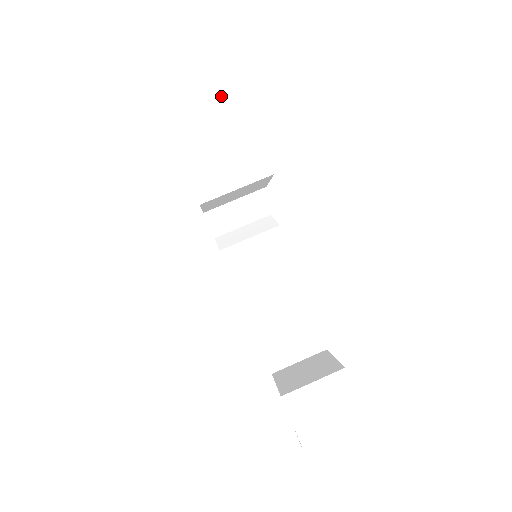
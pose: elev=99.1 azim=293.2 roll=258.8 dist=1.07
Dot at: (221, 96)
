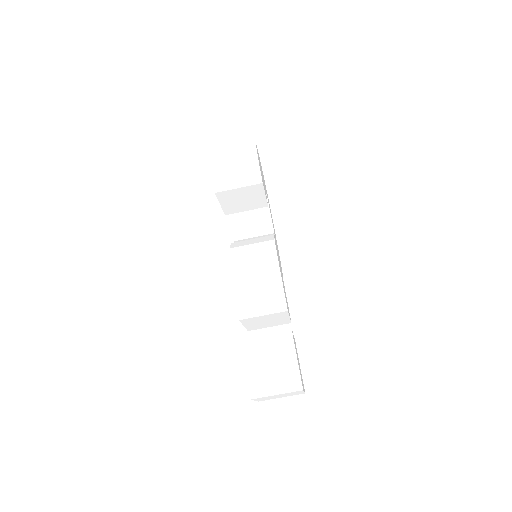
Dot at: (249, 147)
